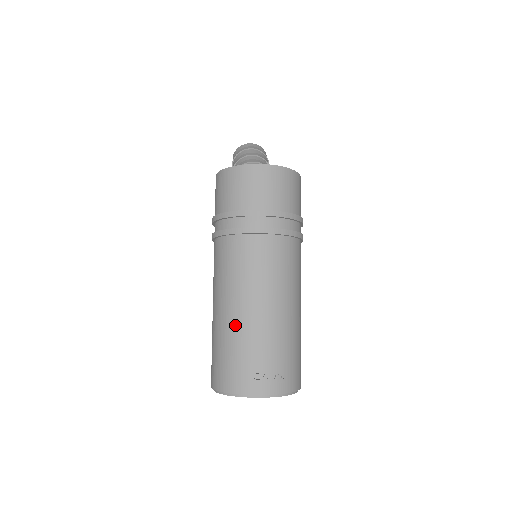
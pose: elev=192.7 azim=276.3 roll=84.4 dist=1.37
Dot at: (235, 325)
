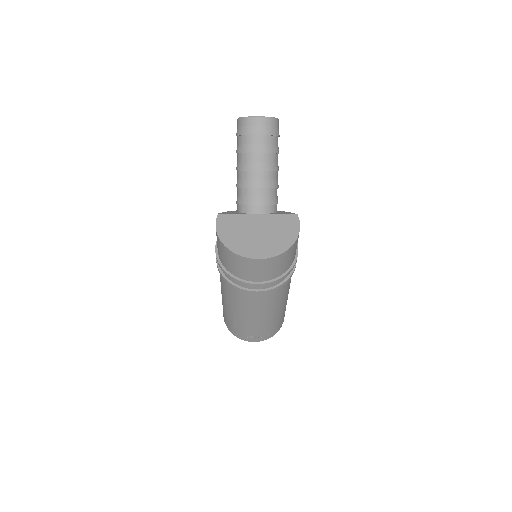
Dot at: (236, 319)
